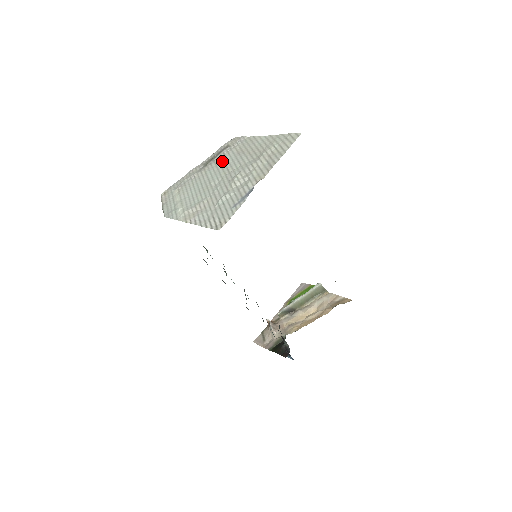
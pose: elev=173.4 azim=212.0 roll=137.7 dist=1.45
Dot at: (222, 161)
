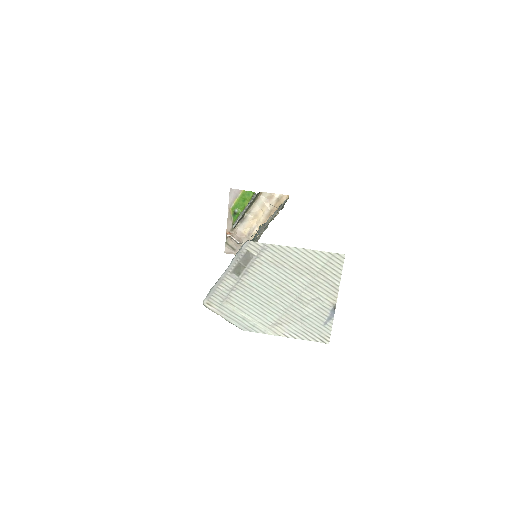
Dot at: (261, 273)
